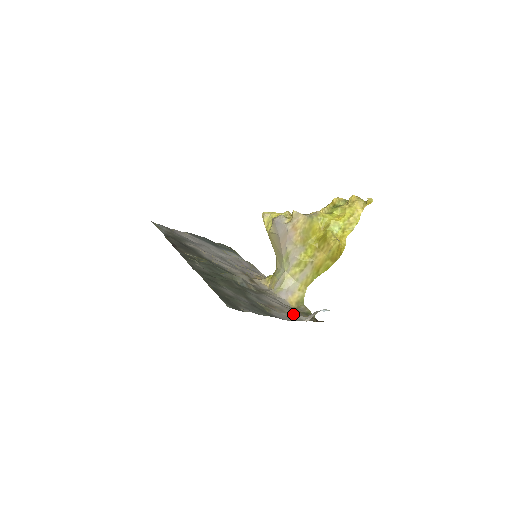
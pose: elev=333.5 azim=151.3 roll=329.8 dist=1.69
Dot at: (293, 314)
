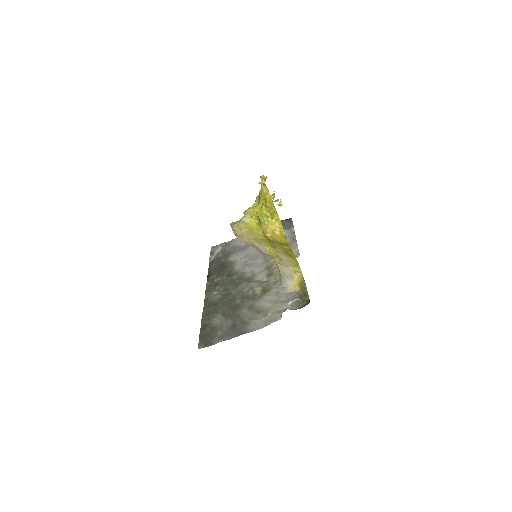
Dot at: (273, 314)
